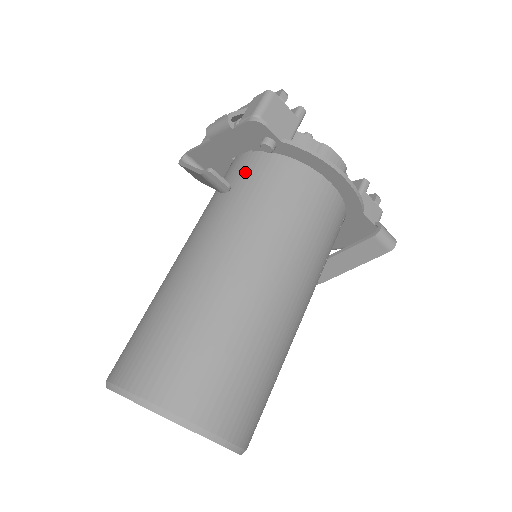
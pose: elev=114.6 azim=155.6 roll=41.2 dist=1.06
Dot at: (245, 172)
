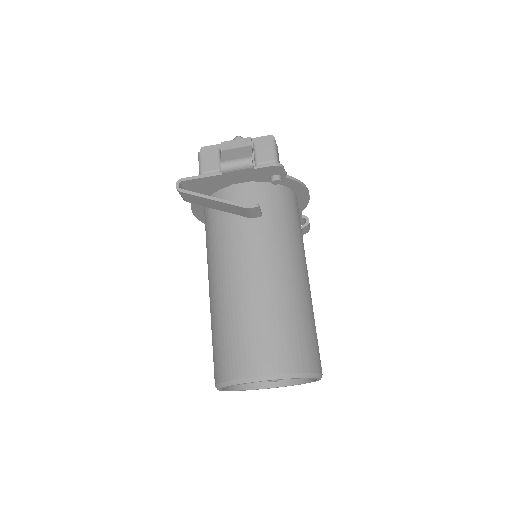
Dot at: (261, 200)
